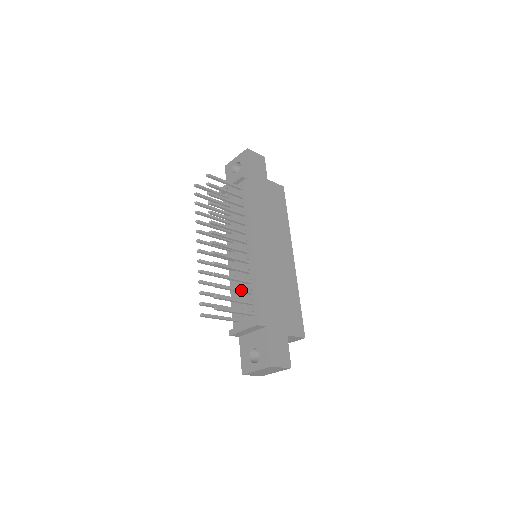
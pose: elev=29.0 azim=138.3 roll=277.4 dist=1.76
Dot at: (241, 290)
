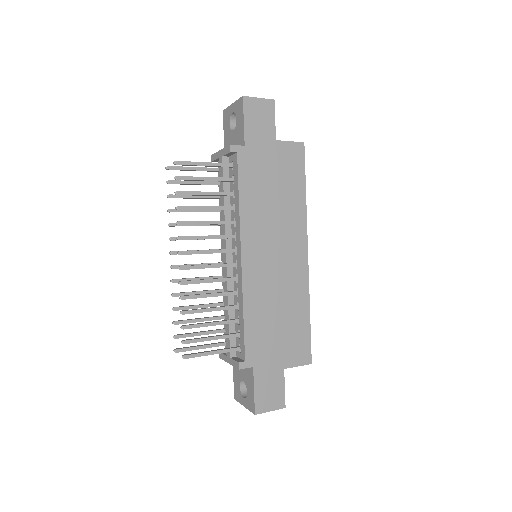
Dot at: (222, 323)
